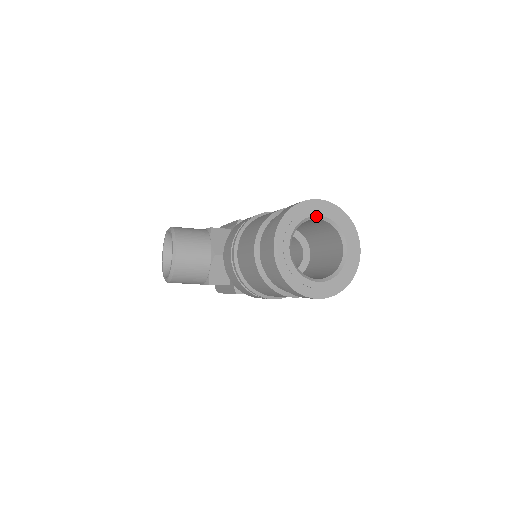
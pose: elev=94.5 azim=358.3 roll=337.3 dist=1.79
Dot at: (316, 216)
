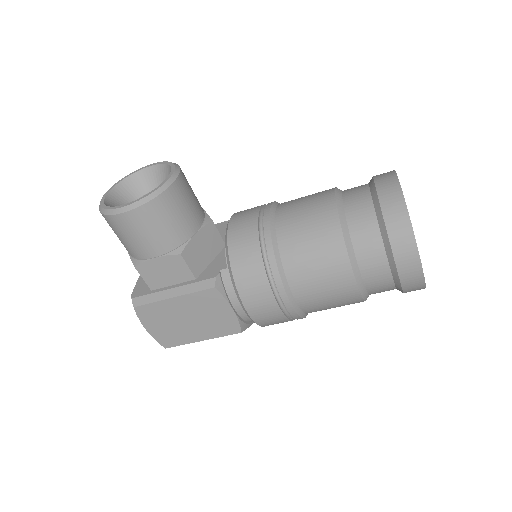
Dot at: occluded
